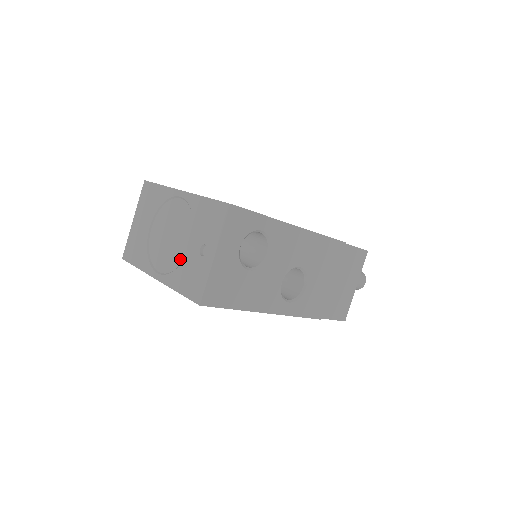
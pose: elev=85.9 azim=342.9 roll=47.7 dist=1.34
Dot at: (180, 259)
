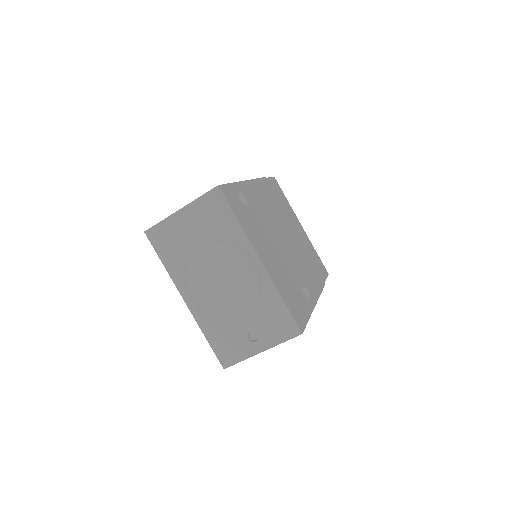
Dot at: (223, 314)
